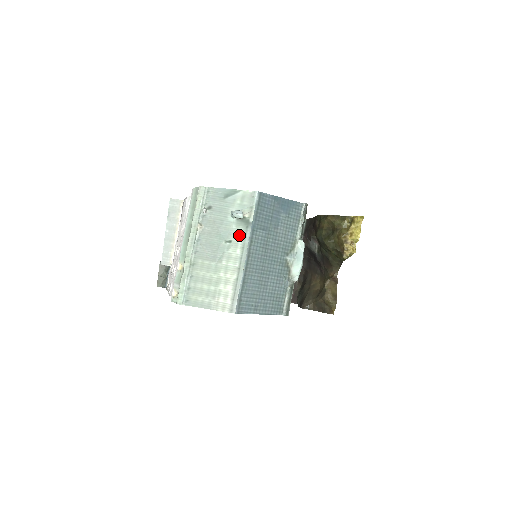
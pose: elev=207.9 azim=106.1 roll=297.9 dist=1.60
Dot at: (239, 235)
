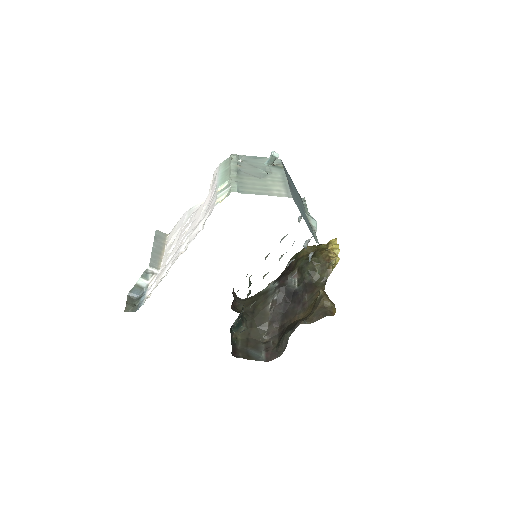
Dot at: (275, 170)
